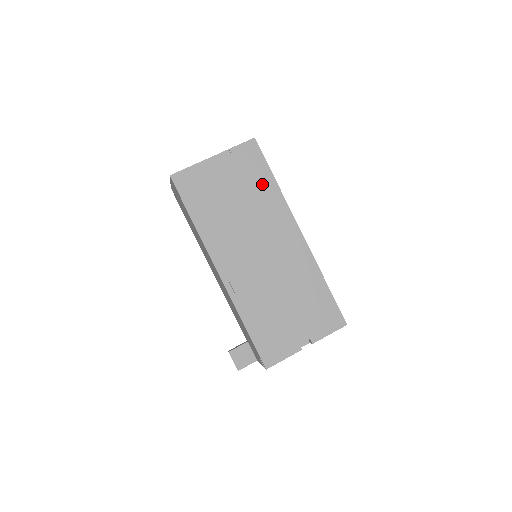
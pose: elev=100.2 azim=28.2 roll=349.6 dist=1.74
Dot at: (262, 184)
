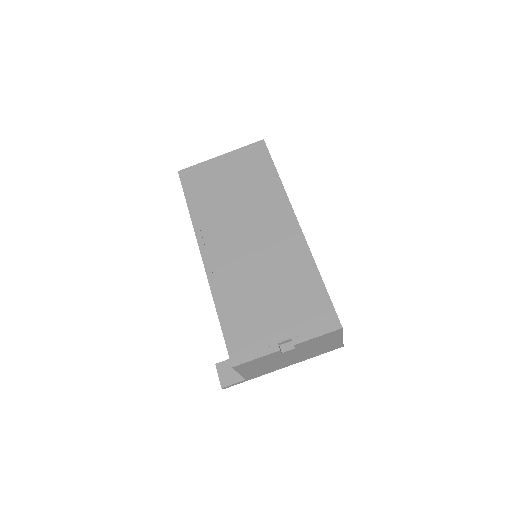
Dot at: (263, 178)
